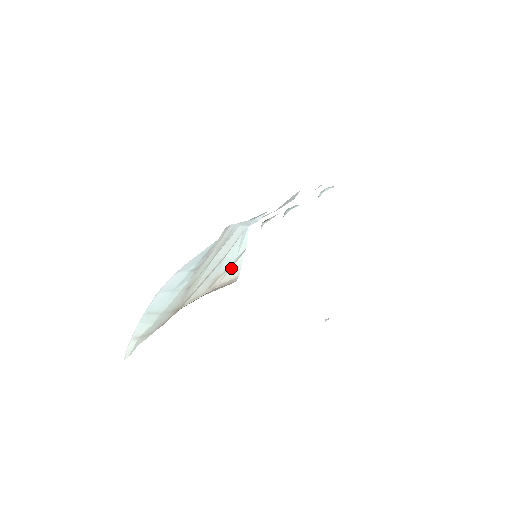
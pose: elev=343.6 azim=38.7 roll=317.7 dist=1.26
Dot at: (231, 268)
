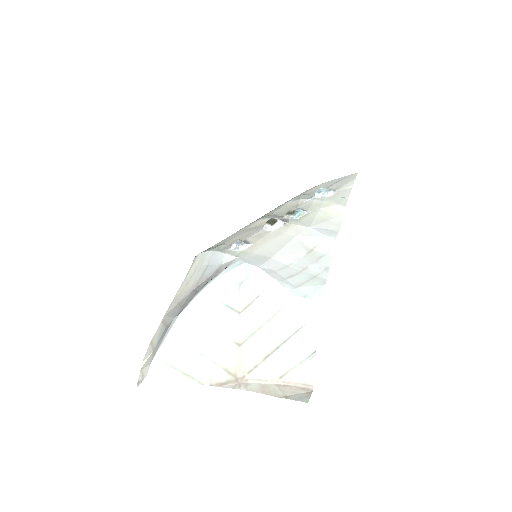
Dot at: (303, 367)
